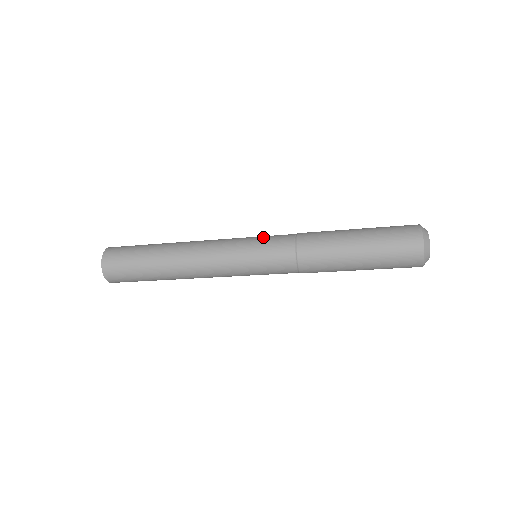
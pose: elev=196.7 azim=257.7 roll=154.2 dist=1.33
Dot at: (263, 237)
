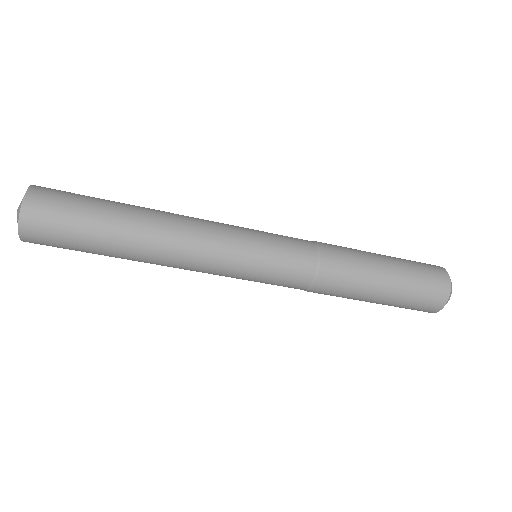
Dot at: occluded
